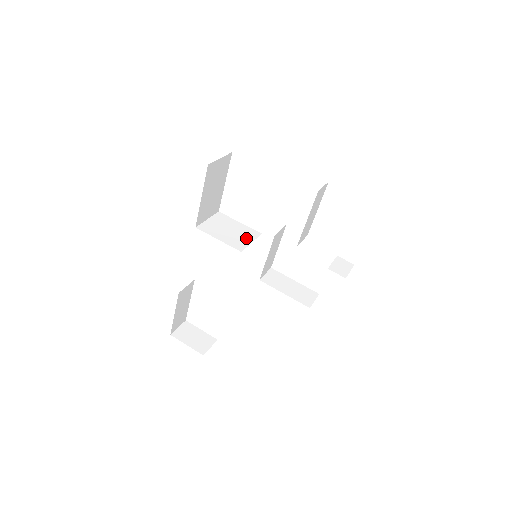
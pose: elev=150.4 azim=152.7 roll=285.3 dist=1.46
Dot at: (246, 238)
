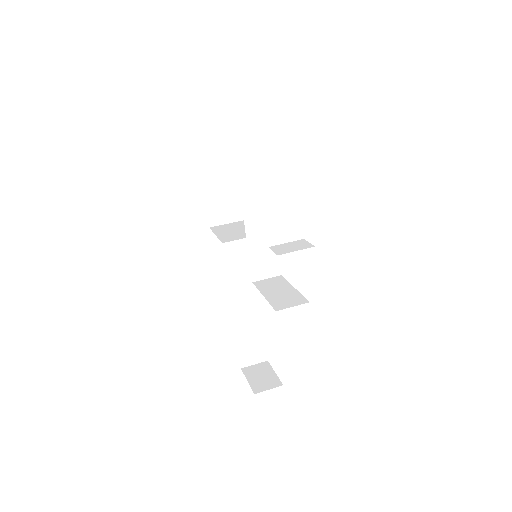
Dot at: (245, 235)
